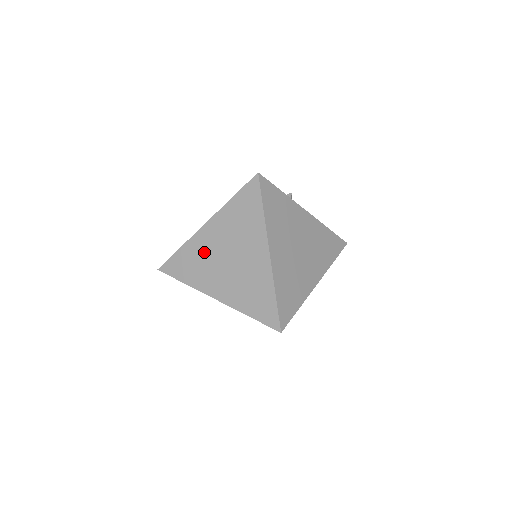
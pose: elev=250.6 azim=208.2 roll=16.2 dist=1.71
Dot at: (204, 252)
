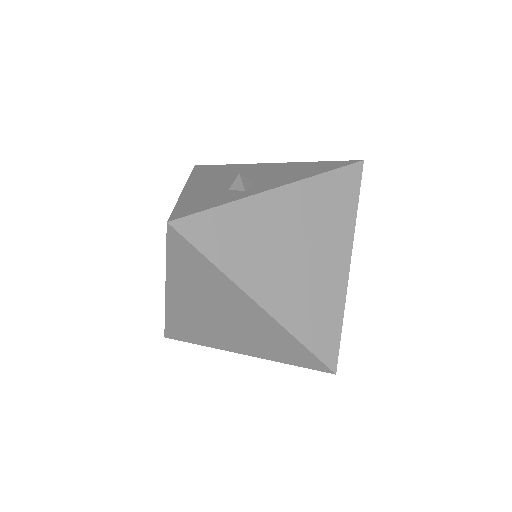
Dot at: (190, 316)
